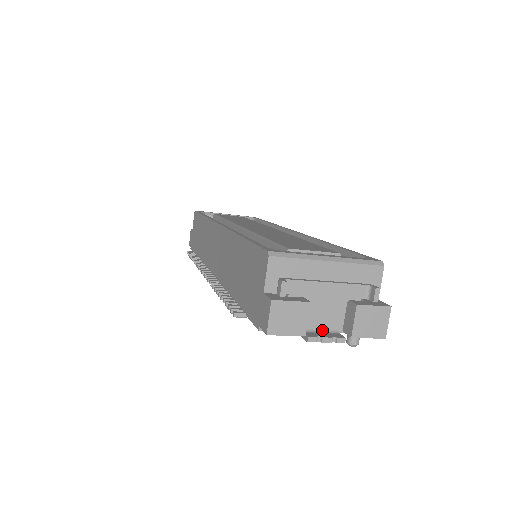
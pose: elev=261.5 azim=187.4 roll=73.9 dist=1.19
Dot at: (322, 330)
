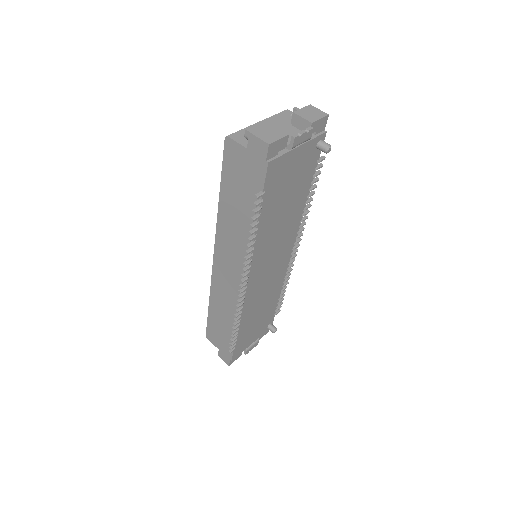
Dot at: occluded
